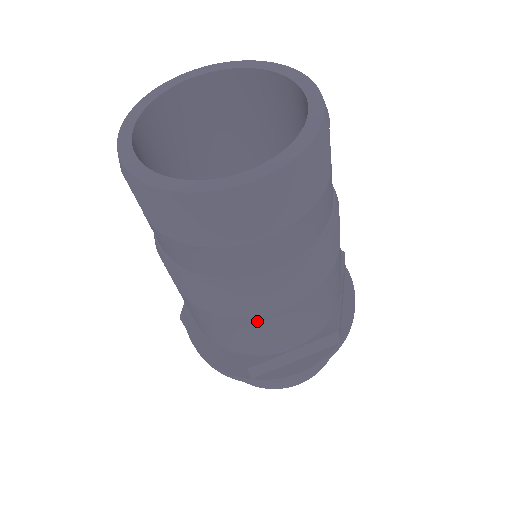
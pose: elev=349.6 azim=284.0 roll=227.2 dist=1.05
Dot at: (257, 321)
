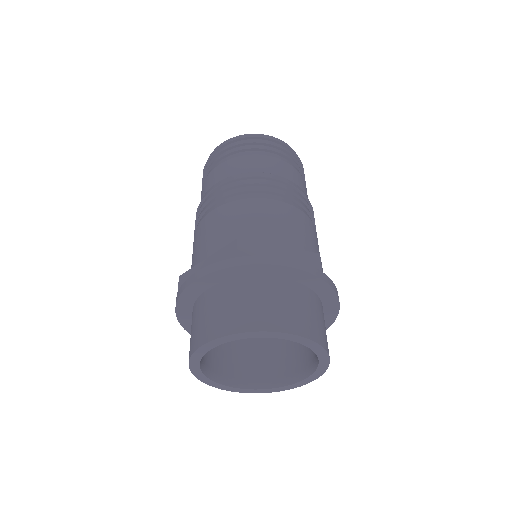
Dot at: (255, 203)
